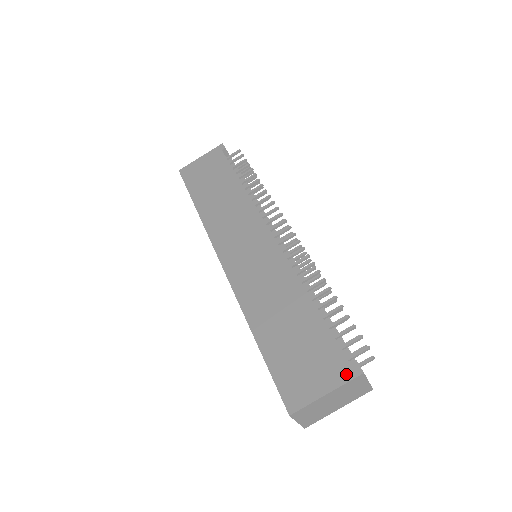
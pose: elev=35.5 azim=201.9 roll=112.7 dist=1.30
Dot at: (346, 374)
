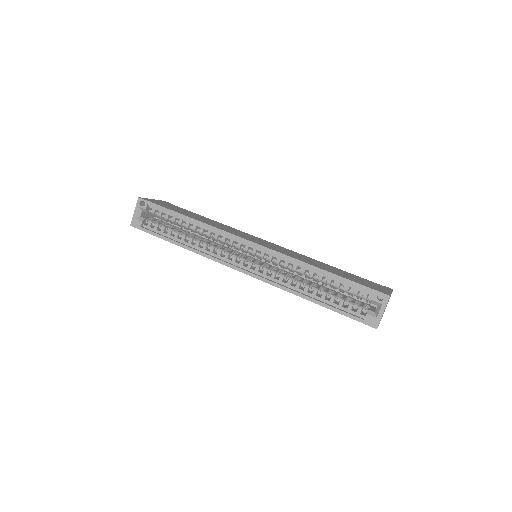
Dot at: (388, 288)
